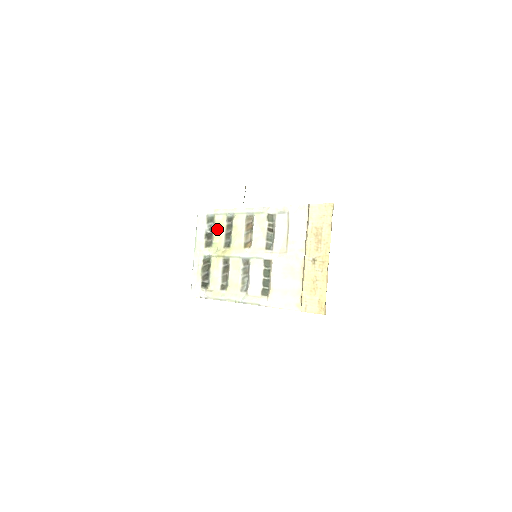
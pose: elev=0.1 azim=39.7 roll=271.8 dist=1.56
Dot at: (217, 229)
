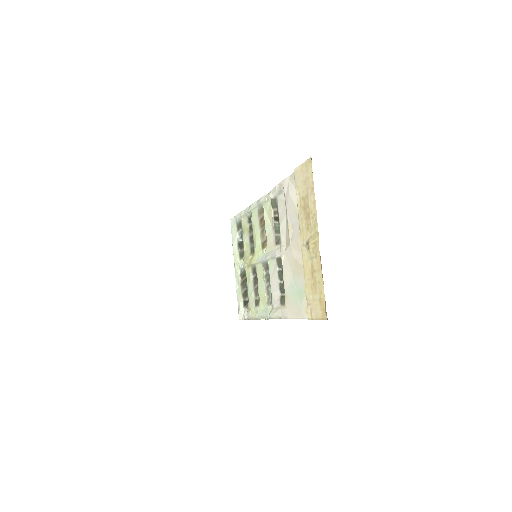
Dot at: (244, 235)
